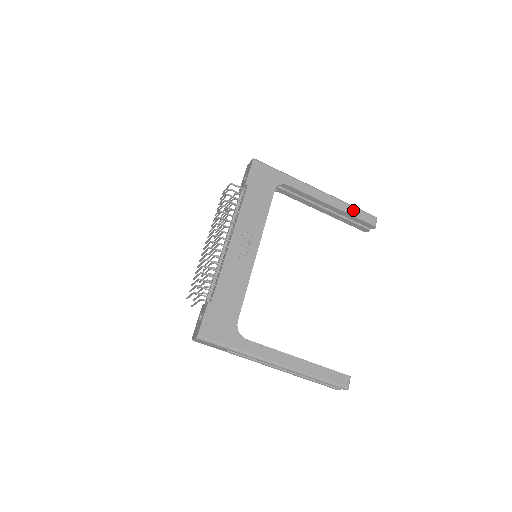
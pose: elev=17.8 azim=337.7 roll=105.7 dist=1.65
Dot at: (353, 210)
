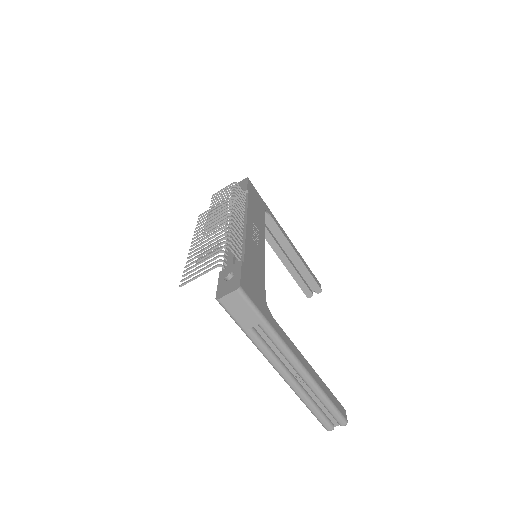
Dot at: (308, 267)
